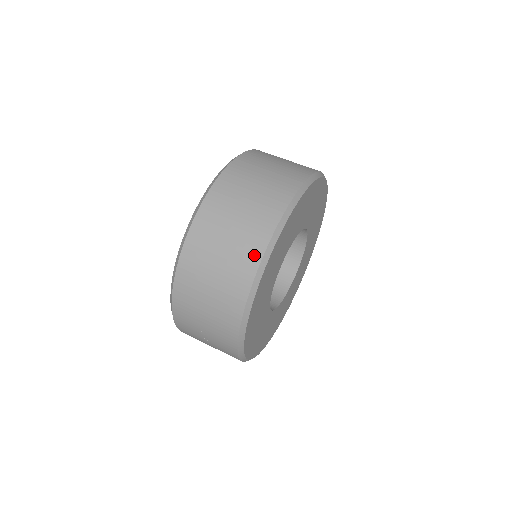
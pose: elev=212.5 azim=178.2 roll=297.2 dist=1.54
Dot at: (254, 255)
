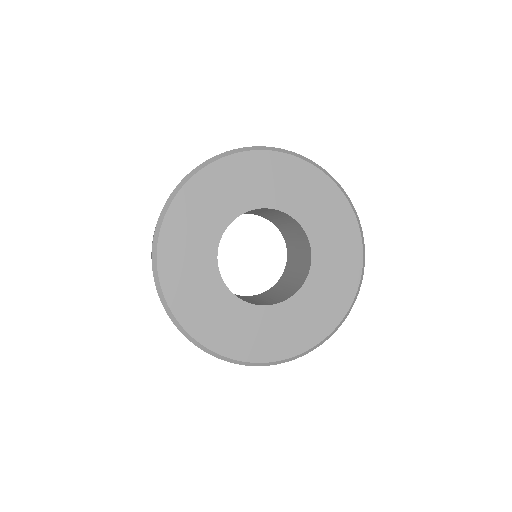
Dot at: occluded
